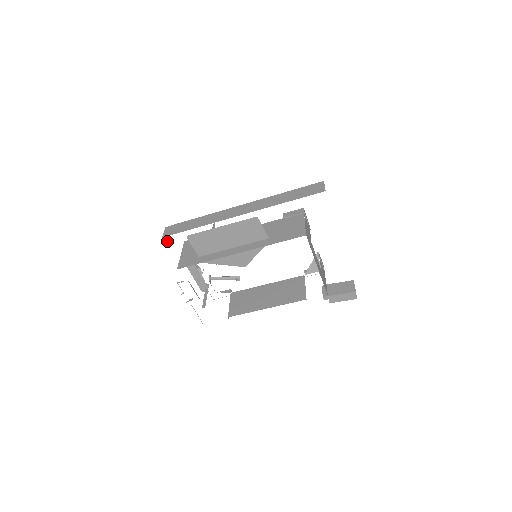
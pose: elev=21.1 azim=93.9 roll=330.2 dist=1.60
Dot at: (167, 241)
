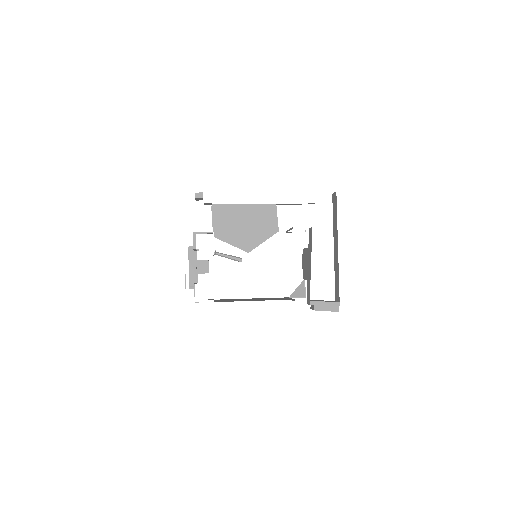
Dot at: (198, 197)
